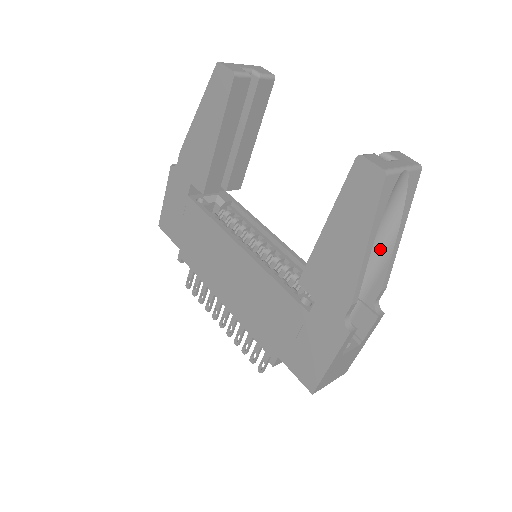
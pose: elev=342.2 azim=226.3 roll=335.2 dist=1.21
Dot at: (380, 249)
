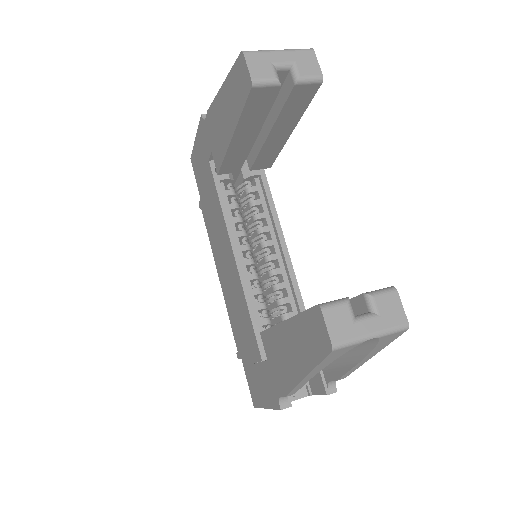
Dot at: (344, 356)
